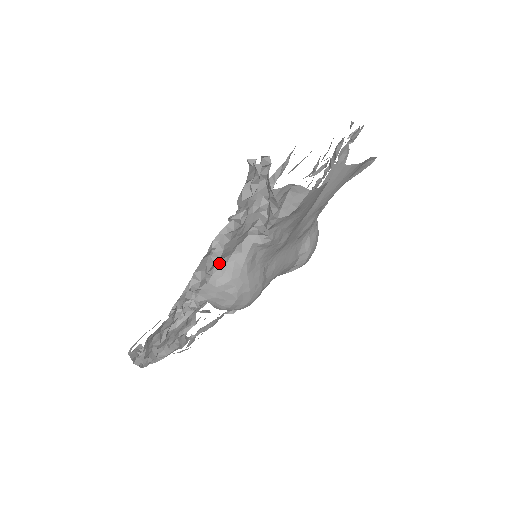
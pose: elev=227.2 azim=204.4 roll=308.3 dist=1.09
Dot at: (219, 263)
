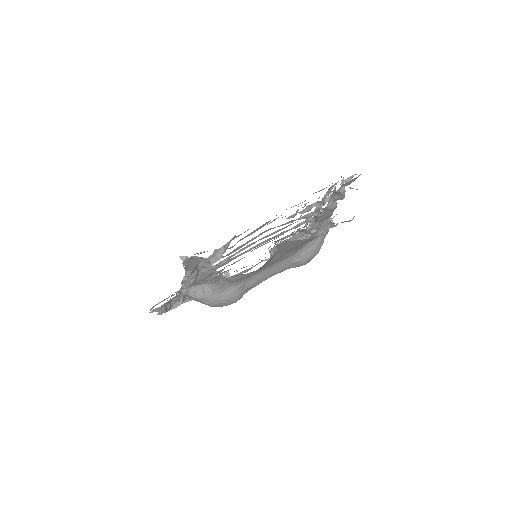
Dot at: (195, 285)
